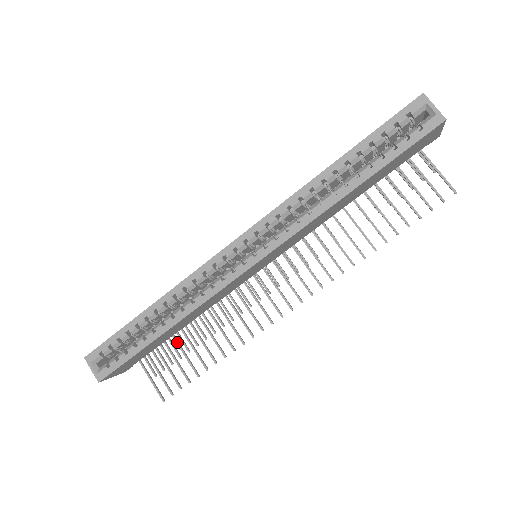
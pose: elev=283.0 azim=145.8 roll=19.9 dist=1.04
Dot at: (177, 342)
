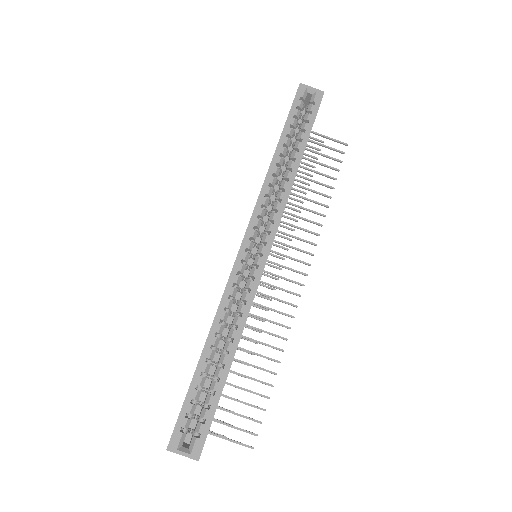
Dot at: (230, 384)
